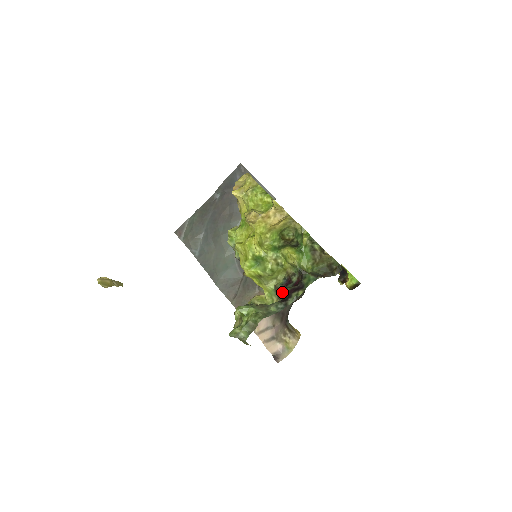
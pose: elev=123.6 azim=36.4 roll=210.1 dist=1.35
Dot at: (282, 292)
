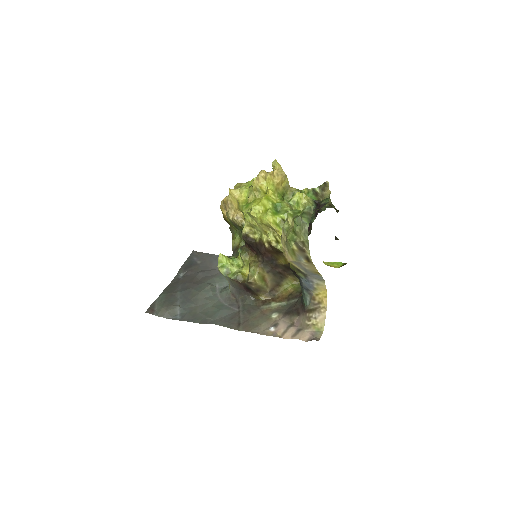
Dot at: occluded
